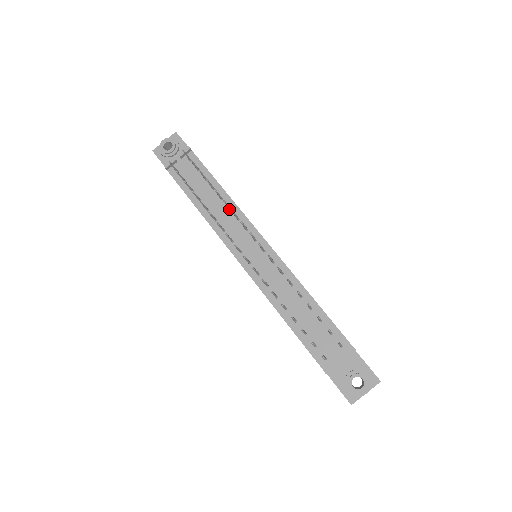
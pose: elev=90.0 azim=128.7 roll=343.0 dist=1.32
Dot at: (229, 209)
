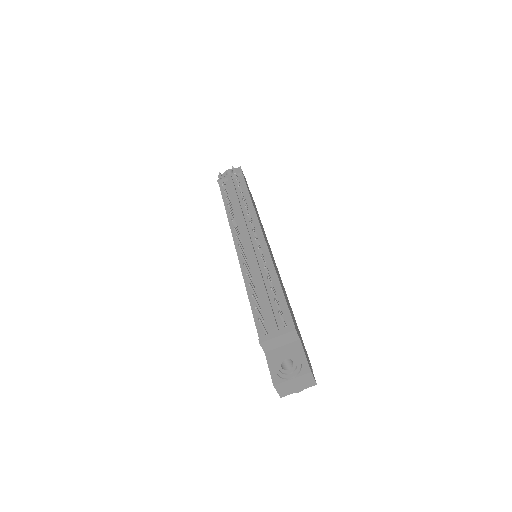
Dot at: occluded
